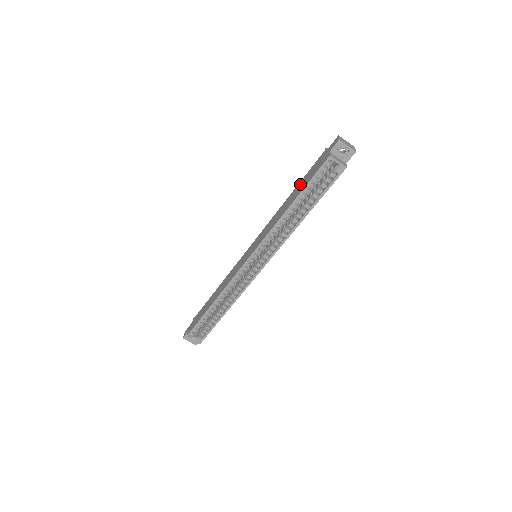
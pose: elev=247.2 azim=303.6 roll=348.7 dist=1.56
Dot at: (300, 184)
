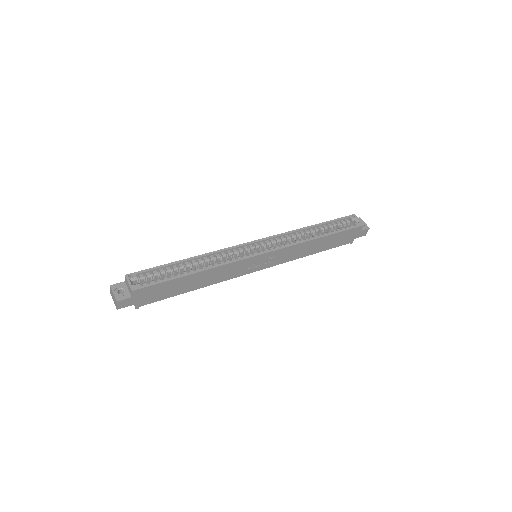
Dot at: occluded
